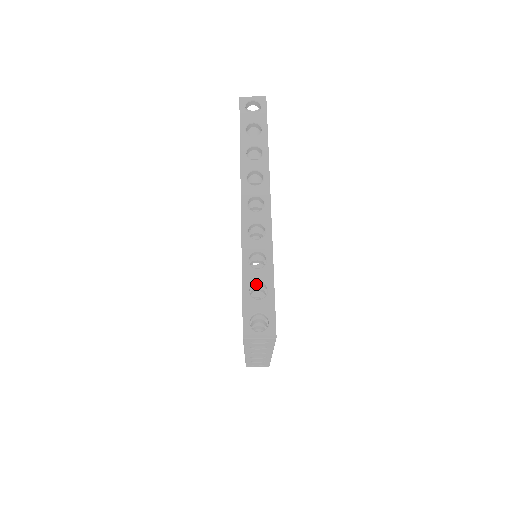
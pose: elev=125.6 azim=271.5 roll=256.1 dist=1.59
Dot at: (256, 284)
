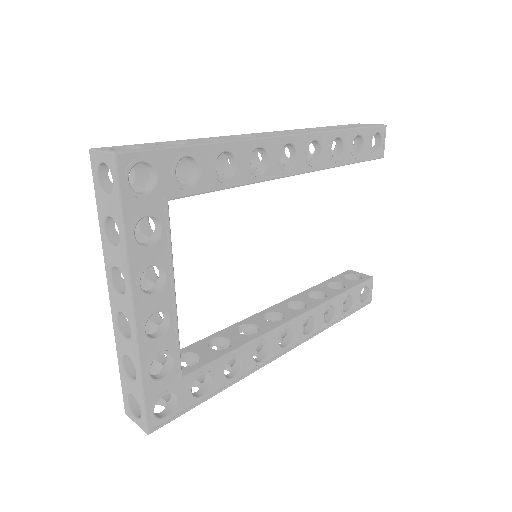
Dot at: occluded
